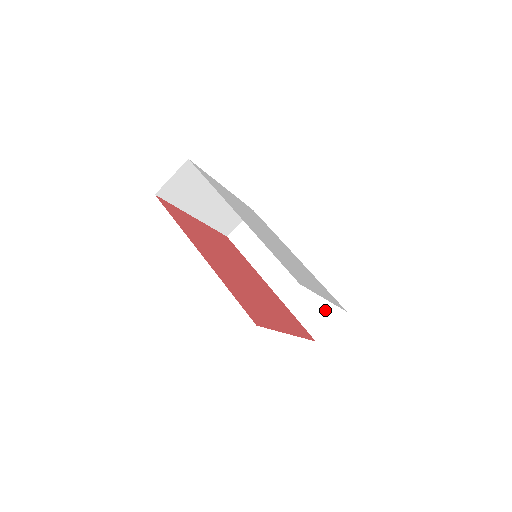
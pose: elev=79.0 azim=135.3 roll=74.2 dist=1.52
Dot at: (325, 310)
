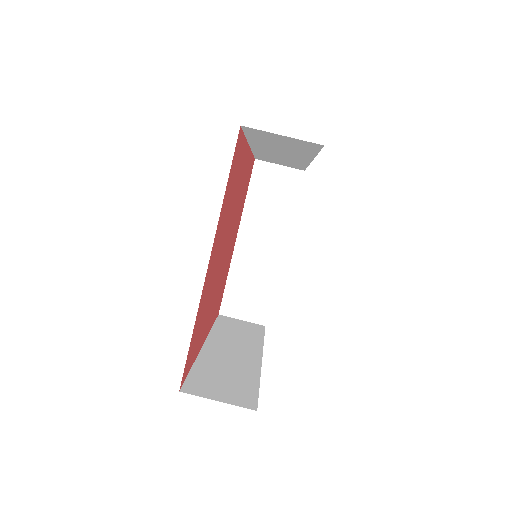
Dot at: (233, 390)
